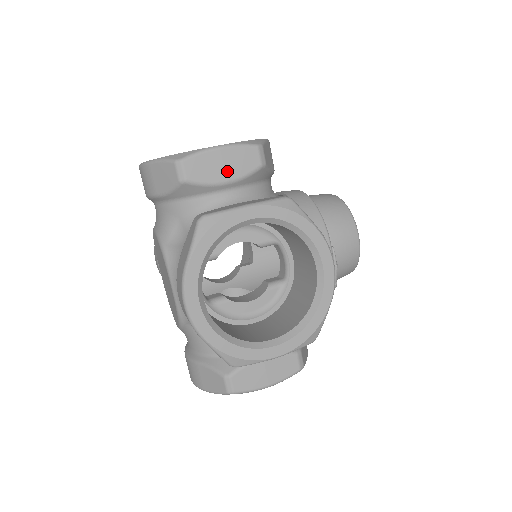
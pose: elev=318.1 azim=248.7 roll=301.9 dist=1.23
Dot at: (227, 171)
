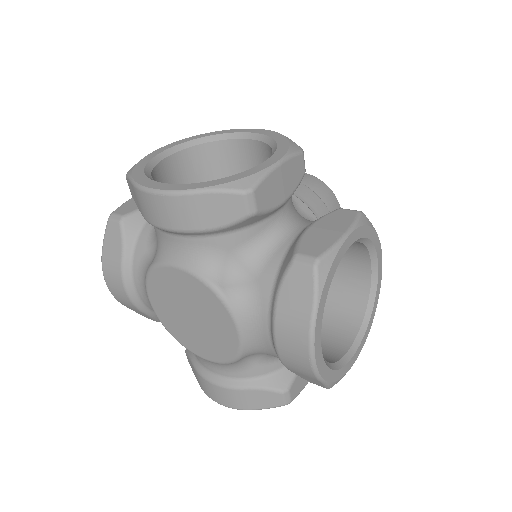
Dot at: (285, 189)
